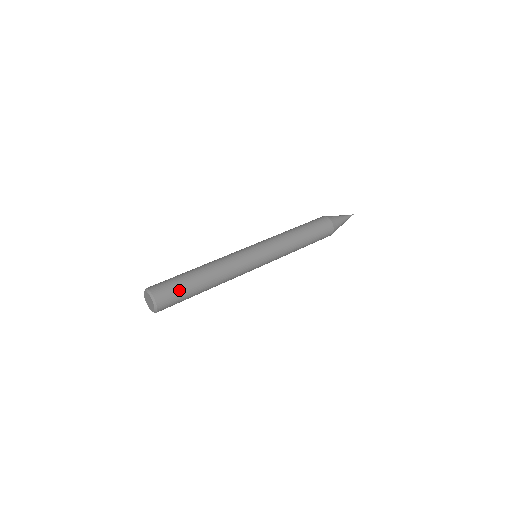
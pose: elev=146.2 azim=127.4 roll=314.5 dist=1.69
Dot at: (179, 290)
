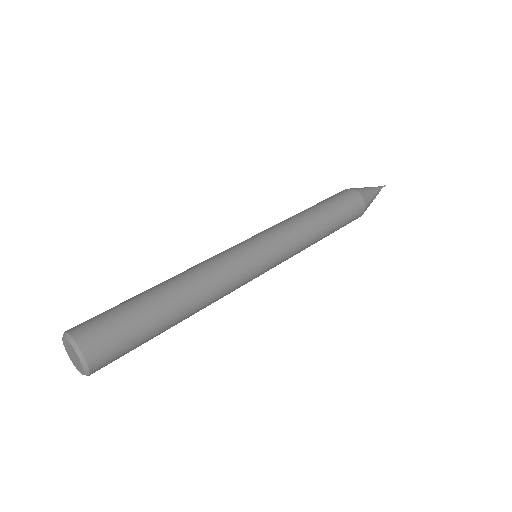
Dot at: (133, 339)
